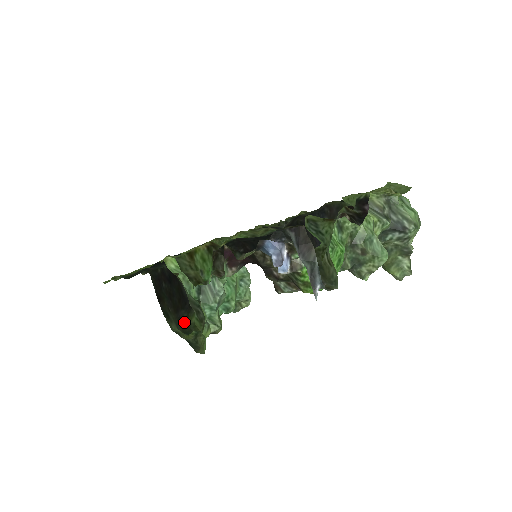
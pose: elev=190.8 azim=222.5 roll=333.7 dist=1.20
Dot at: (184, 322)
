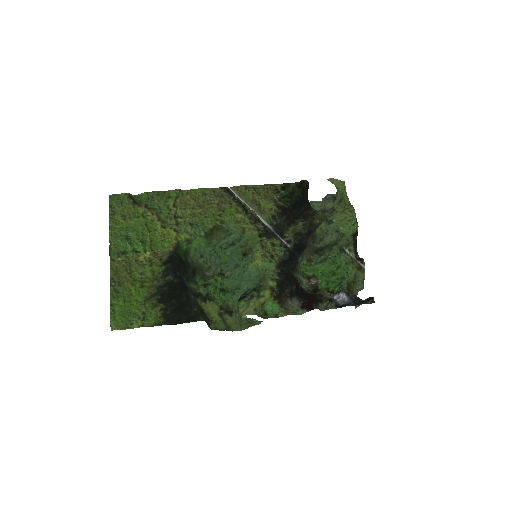
Dot at: occluded
